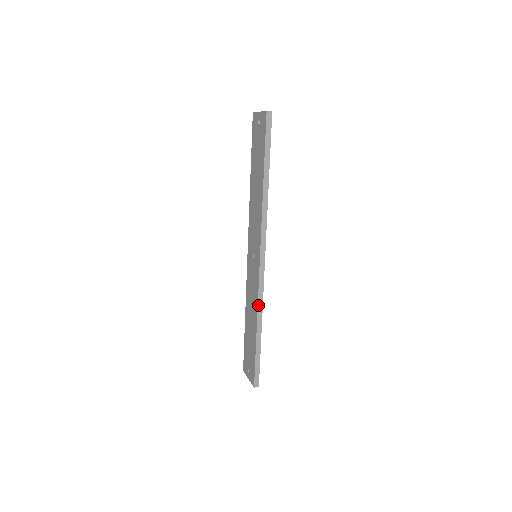
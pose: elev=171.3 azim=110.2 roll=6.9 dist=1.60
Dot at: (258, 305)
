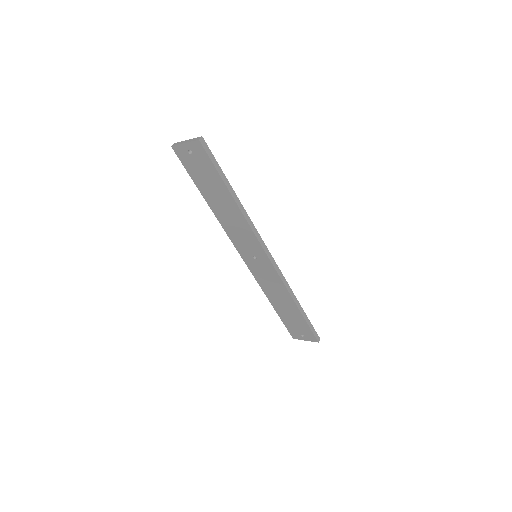
Dot at: (287, 289)
